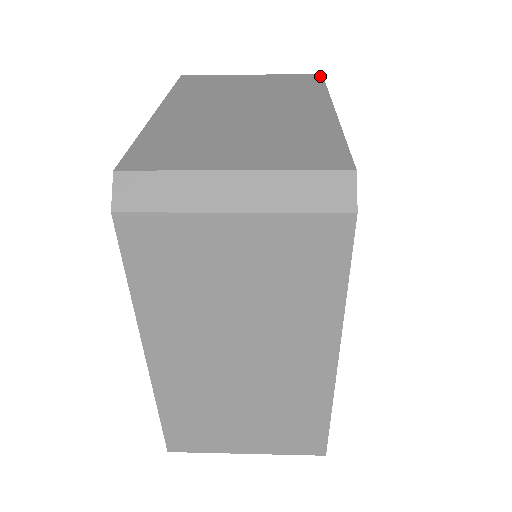
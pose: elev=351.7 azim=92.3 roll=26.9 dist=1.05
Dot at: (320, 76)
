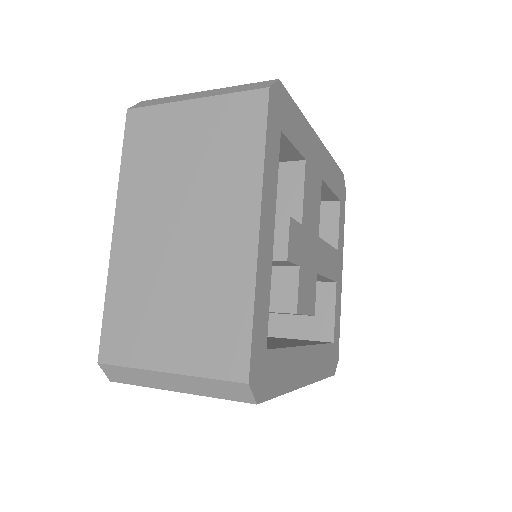
Dot at: (265, 99)
